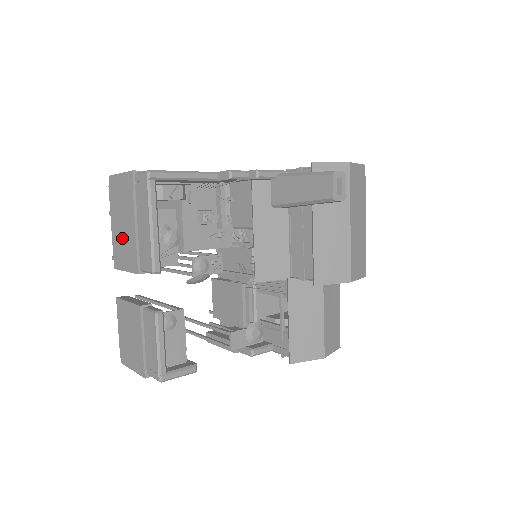
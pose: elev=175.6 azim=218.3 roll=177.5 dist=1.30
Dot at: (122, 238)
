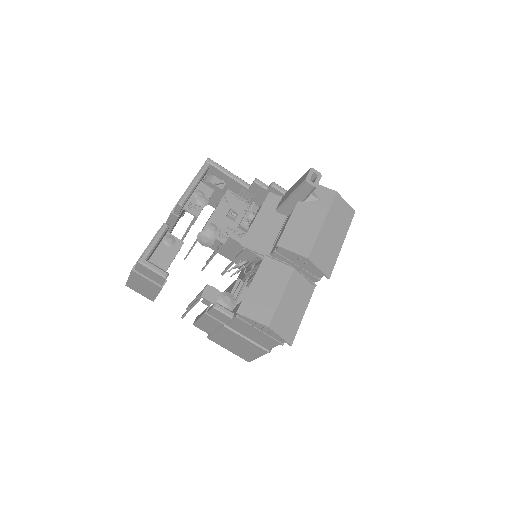
Dot at: occluded
